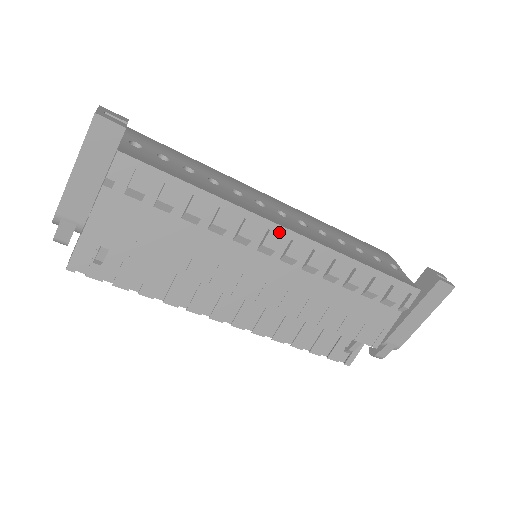
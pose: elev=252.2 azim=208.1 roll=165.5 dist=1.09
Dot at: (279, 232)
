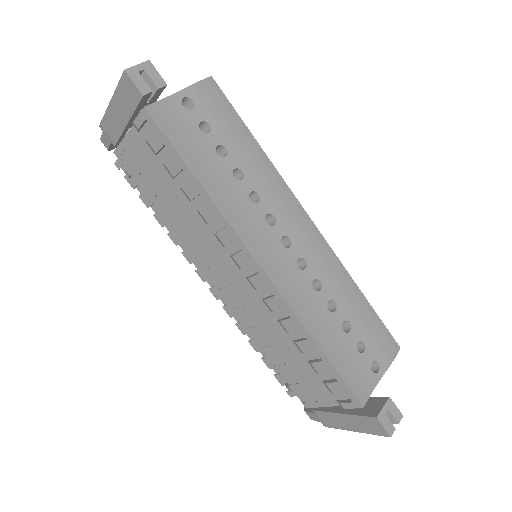
Dot at: (249, 258)
